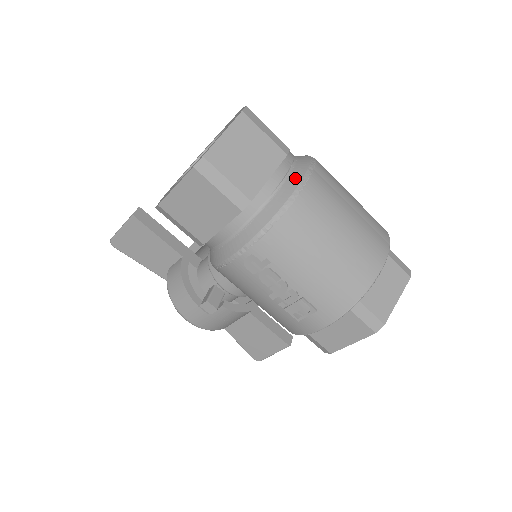
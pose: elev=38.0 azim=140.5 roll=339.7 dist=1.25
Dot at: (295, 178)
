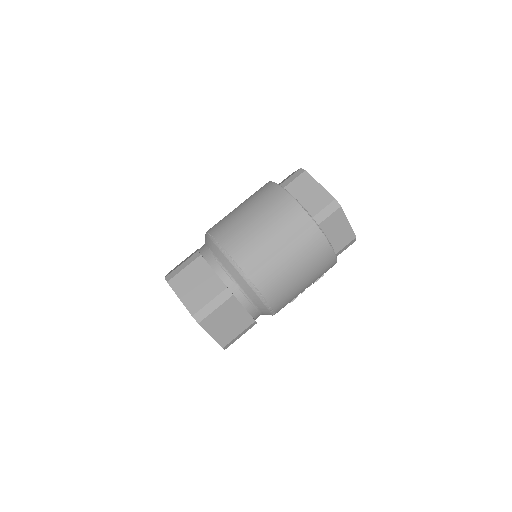
Dot at: (251, 294)
